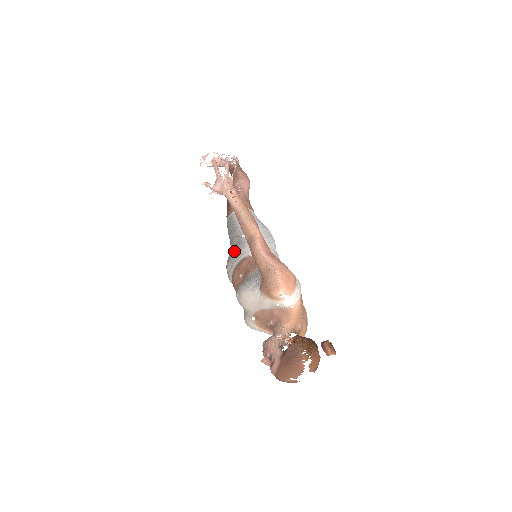
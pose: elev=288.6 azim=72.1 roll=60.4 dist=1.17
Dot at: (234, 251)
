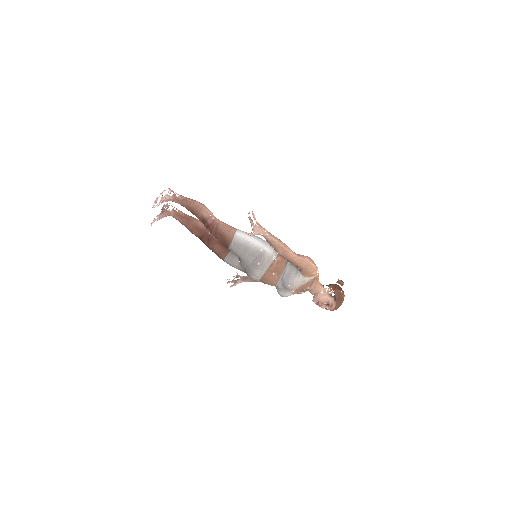
Dot at: (261, 262)
